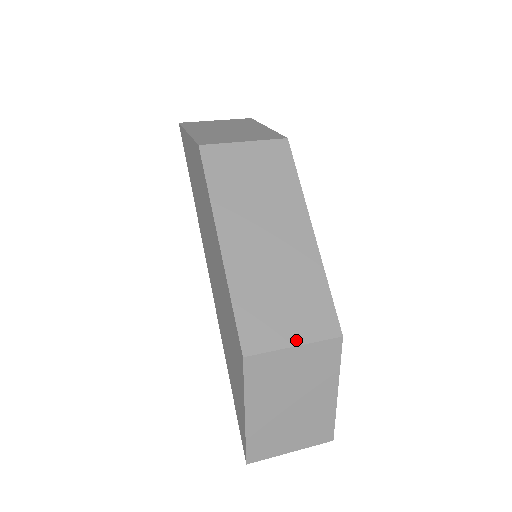
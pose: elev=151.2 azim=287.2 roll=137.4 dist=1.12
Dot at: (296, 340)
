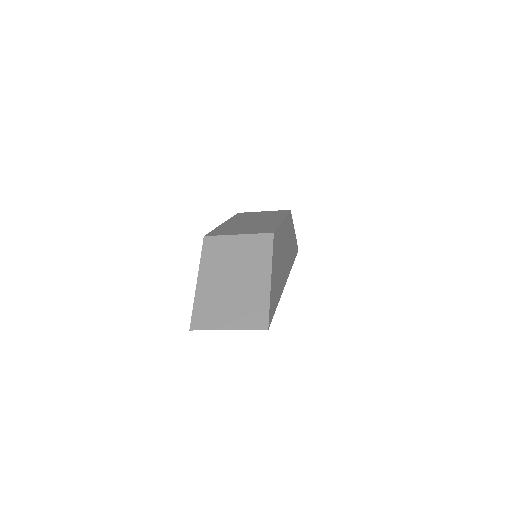
Dot at: (241, 234)
